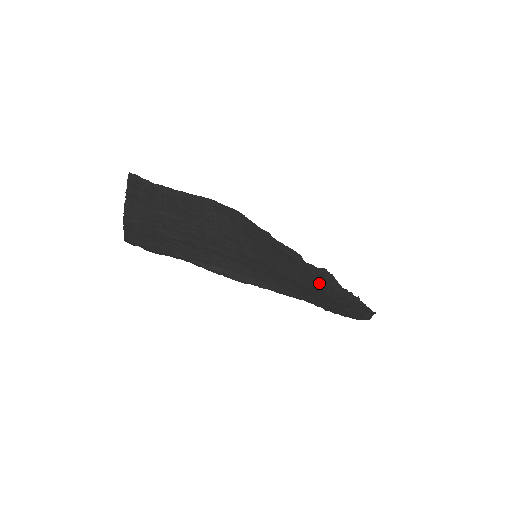
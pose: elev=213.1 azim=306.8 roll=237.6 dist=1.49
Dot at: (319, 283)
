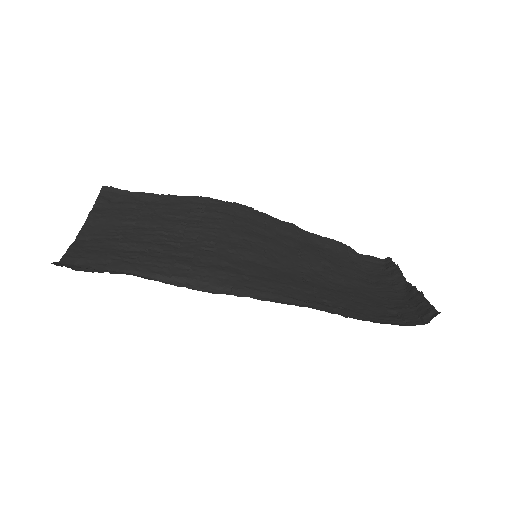
Dot at: (371, 279)
